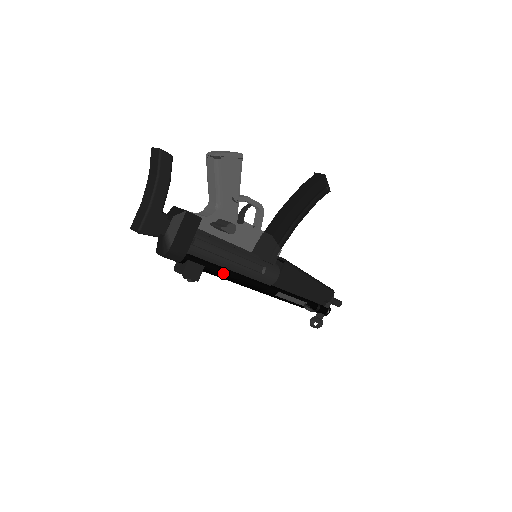
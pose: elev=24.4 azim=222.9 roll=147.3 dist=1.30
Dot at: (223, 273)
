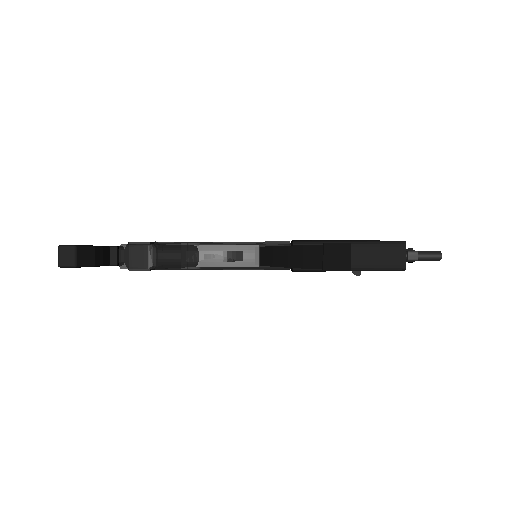
Dot at: occluded
